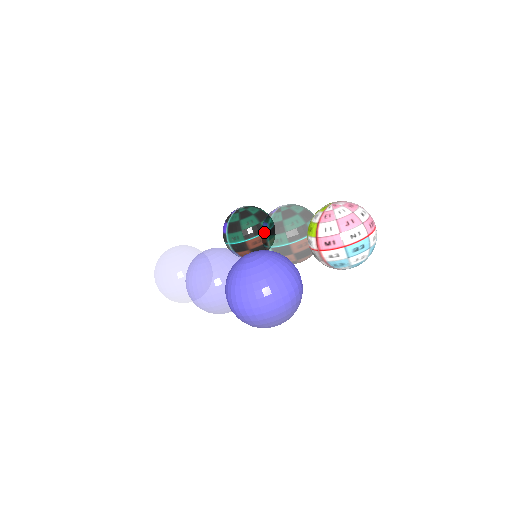
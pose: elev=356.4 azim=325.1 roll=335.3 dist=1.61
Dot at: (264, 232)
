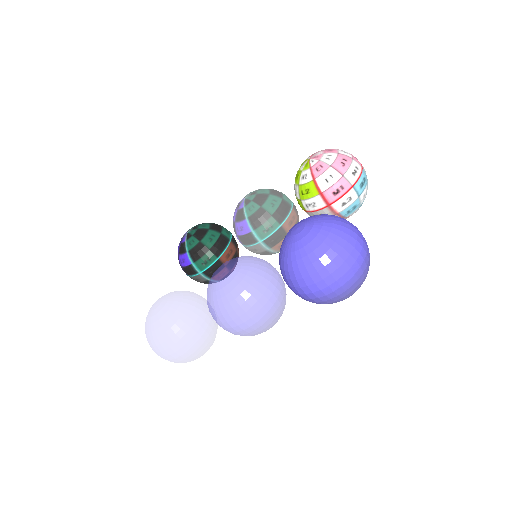
Dot at: (246, 230)
